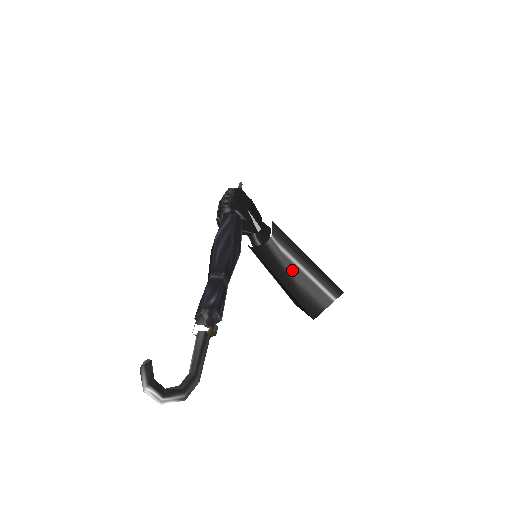
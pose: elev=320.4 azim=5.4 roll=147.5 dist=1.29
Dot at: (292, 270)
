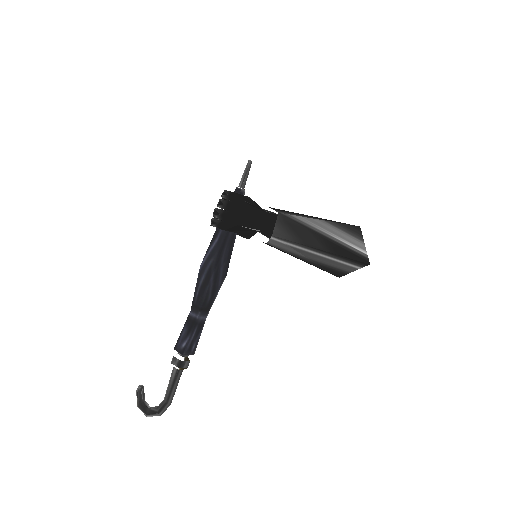
Dot at: (304, 254)
